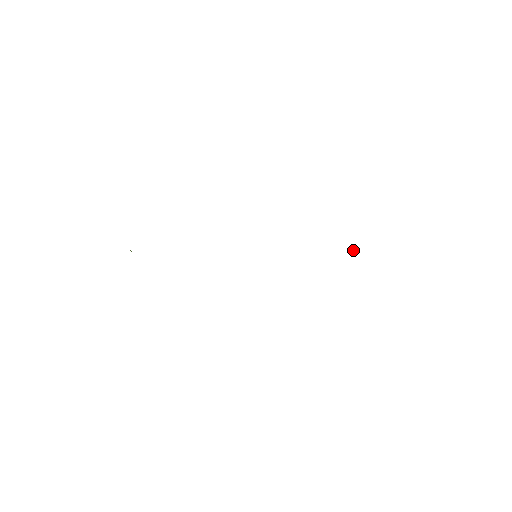
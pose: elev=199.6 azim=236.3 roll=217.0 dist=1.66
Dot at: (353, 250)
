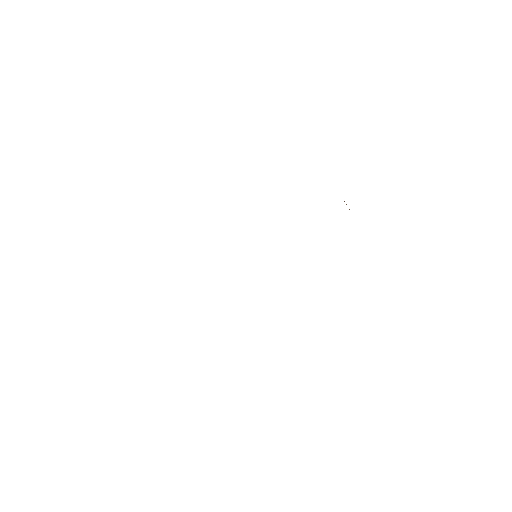
Dot at: occluded
